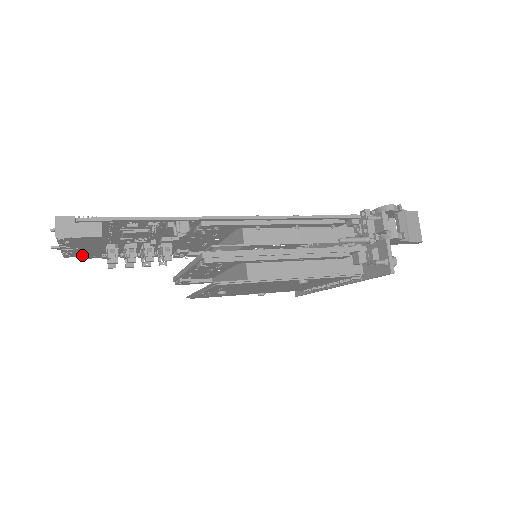
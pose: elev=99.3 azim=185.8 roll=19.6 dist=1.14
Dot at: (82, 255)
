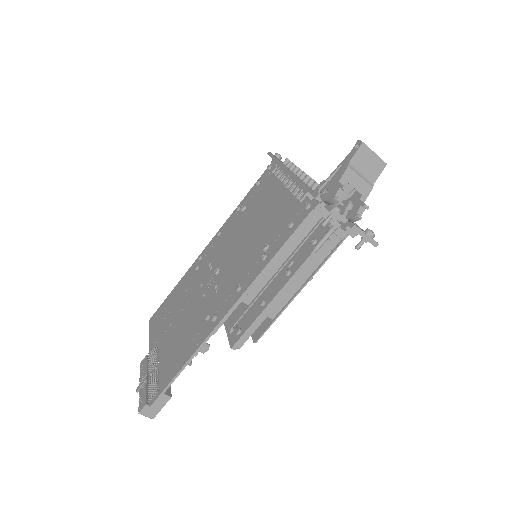
Dot at: occluded
